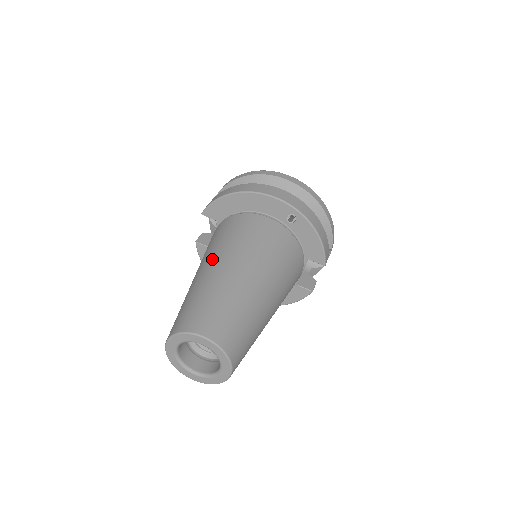
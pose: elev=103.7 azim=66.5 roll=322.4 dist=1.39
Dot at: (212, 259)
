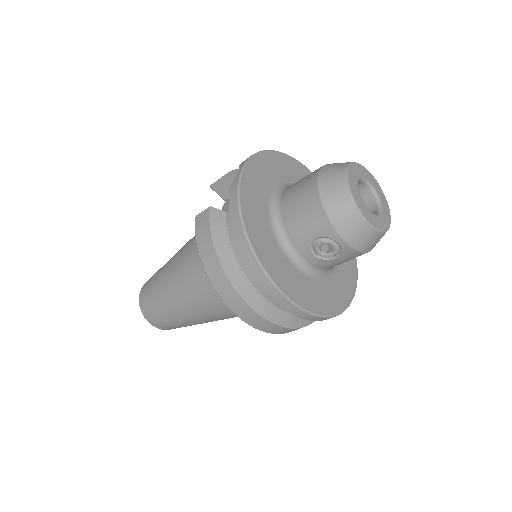
Dot at: (178, 285)
